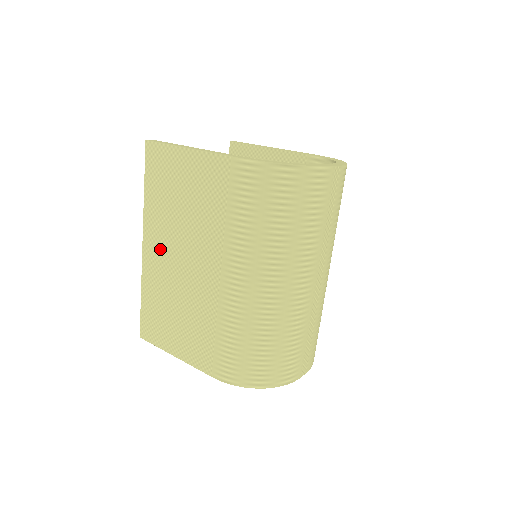
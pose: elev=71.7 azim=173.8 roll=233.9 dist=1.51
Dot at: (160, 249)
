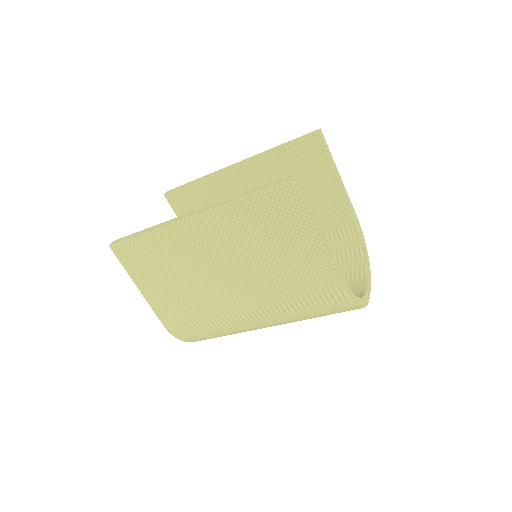
Dot at: (207, 239)
